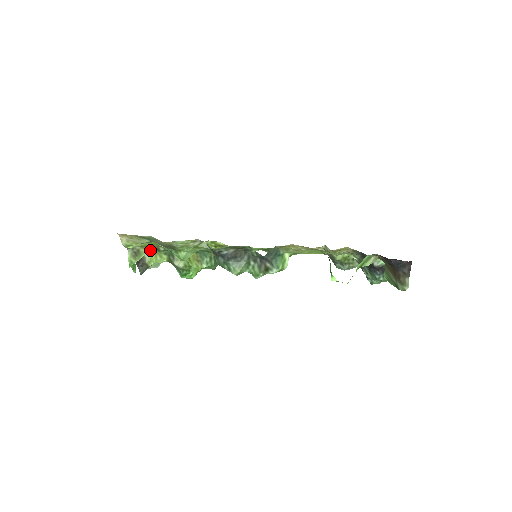
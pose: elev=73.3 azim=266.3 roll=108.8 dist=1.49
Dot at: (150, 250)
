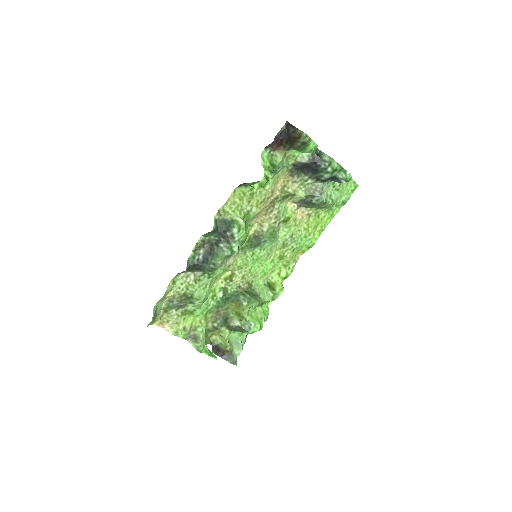
Dot at: (220, 340)
